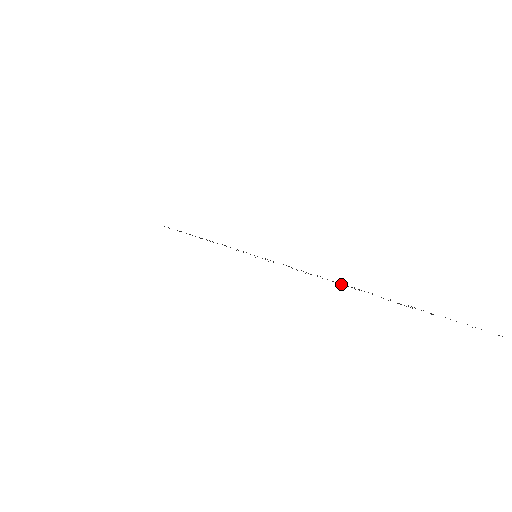
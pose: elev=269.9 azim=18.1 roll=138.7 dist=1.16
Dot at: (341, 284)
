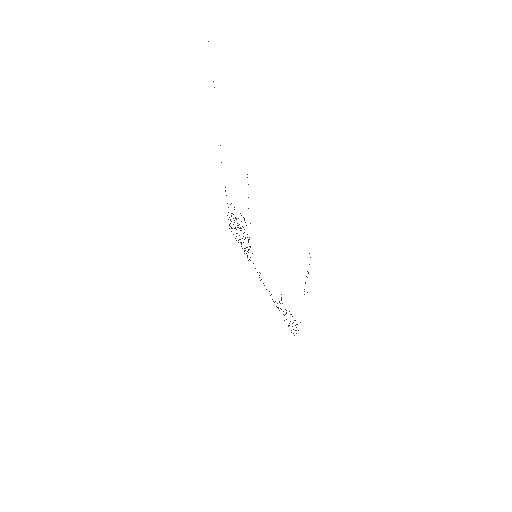
Dot at: occluded
